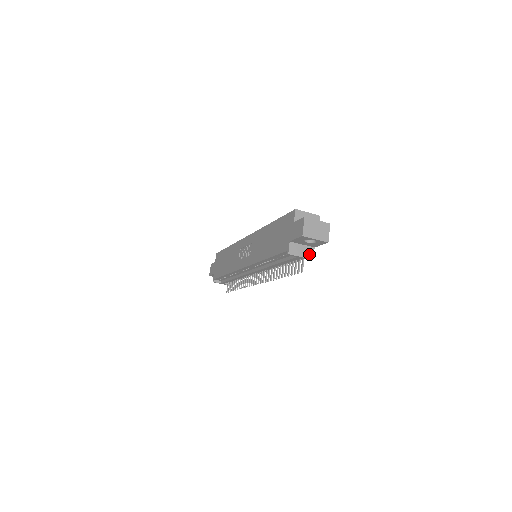
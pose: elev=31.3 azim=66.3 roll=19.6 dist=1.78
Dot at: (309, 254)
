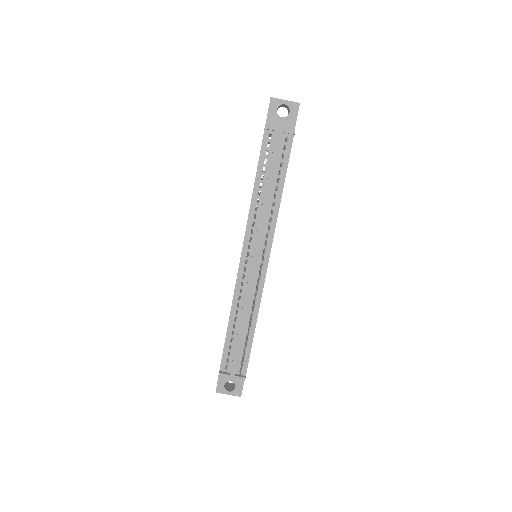
Dot at: (289, 130)
